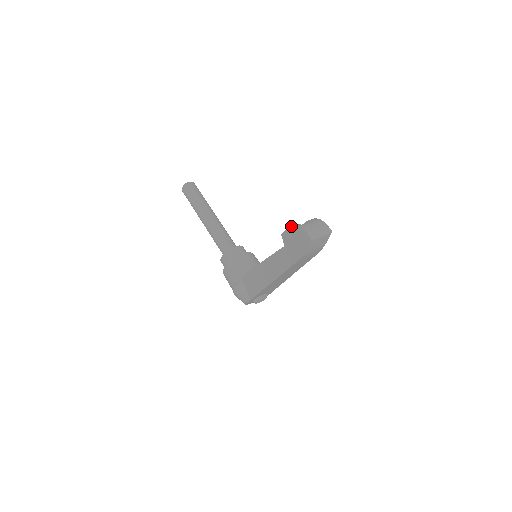
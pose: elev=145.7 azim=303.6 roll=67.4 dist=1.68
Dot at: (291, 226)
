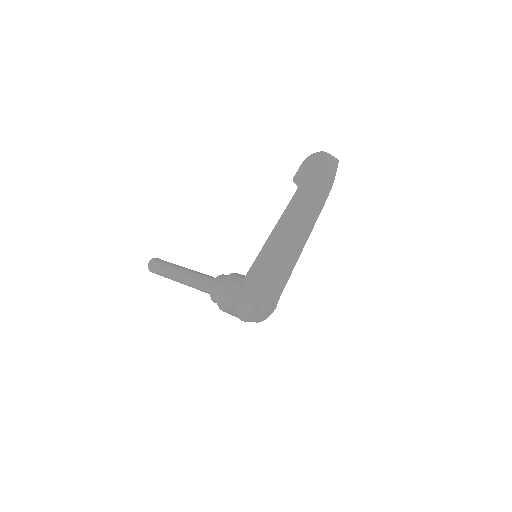
Dot at: (303, 162)
